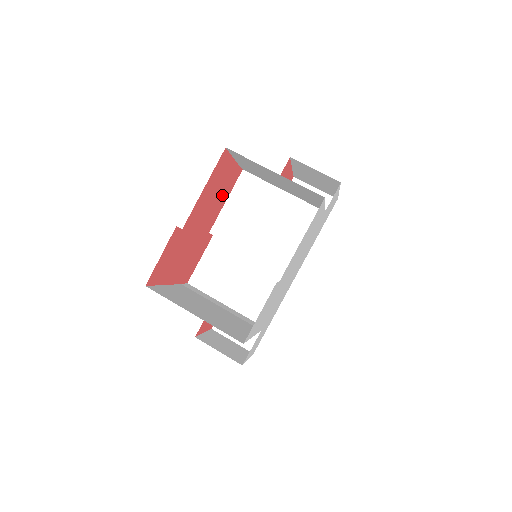
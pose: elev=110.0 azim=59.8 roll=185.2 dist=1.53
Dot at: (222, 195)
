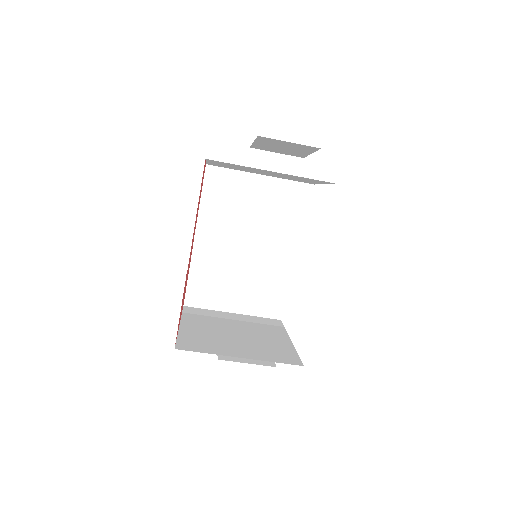
Dot at: occluded
